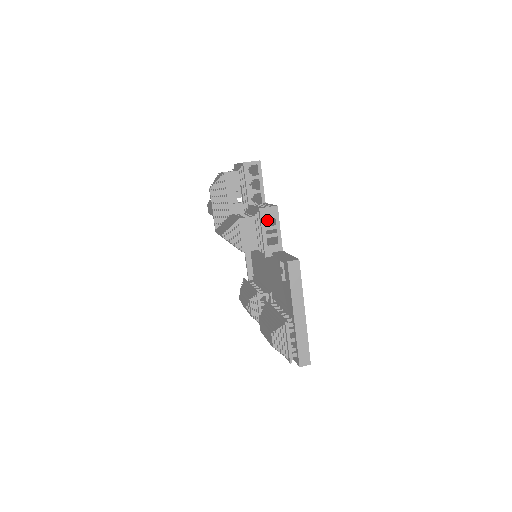
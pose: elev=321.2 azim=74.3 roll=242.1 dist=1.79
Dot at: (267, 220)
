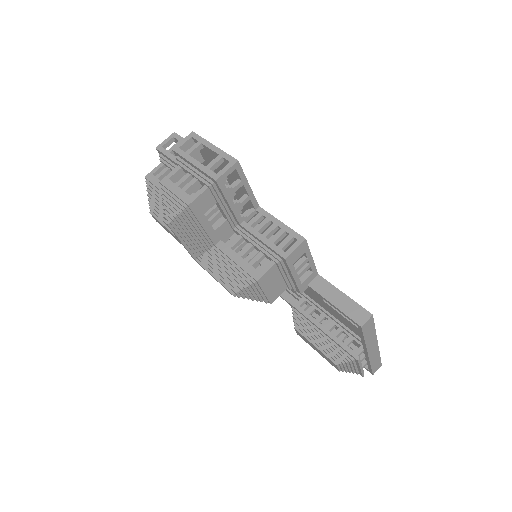
Dot at: (274, 233)
